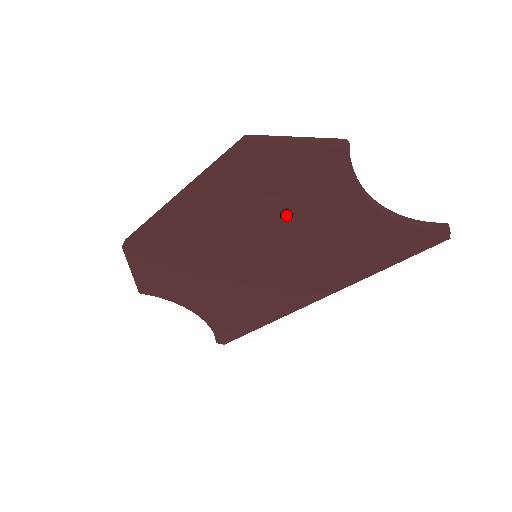
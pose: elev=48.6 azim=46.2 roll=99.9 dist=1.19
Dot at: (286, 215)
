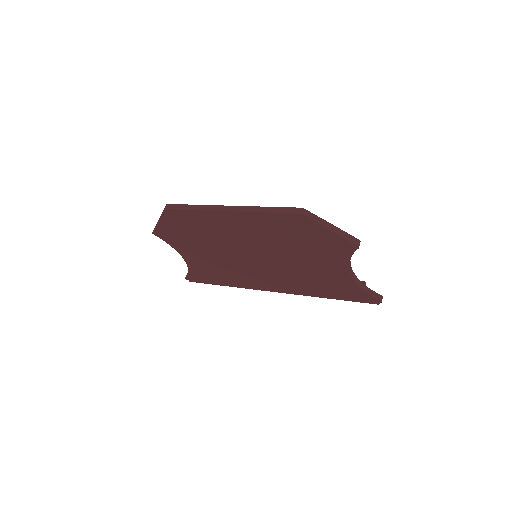
Dot at: (295, 252)
